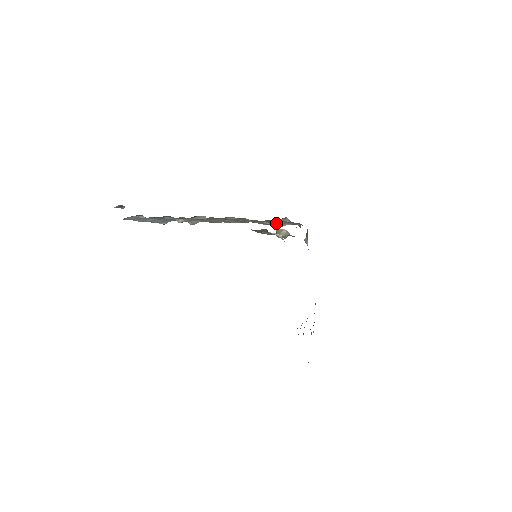
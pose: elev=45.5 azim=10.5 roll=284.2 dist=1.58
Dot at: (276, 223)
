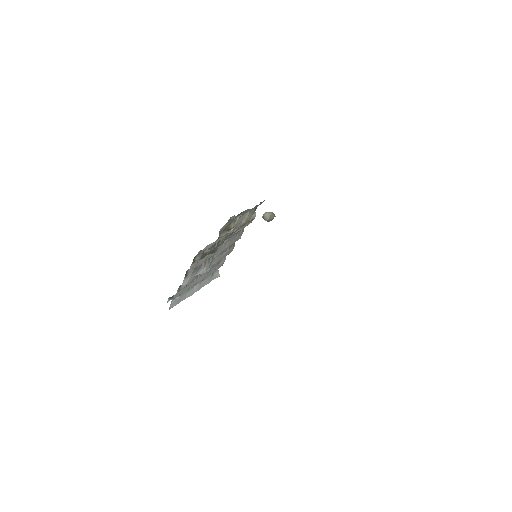
Dot at: (239, 223)
